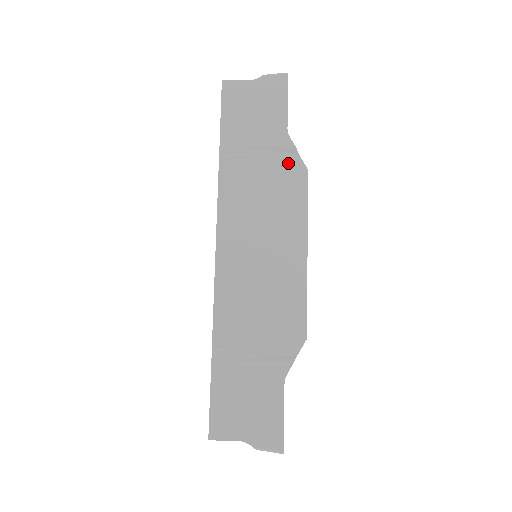
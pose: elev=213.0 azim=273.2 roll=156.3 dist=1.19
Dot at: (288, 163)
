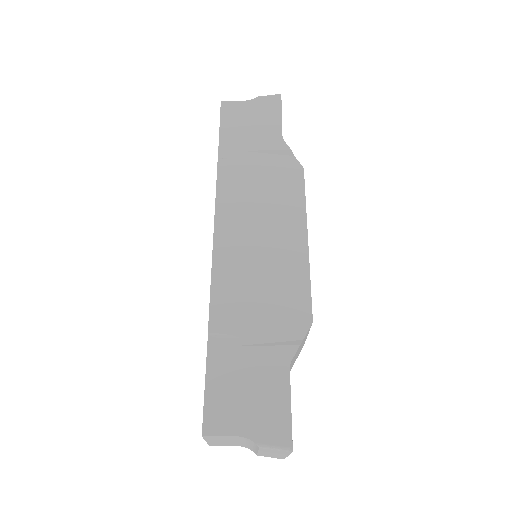
Dot at: (284, 163)
